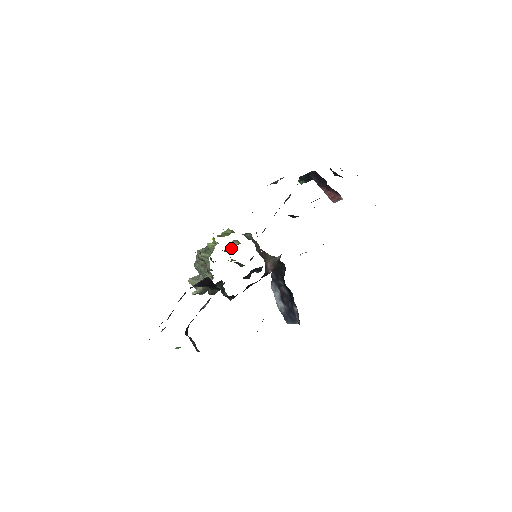
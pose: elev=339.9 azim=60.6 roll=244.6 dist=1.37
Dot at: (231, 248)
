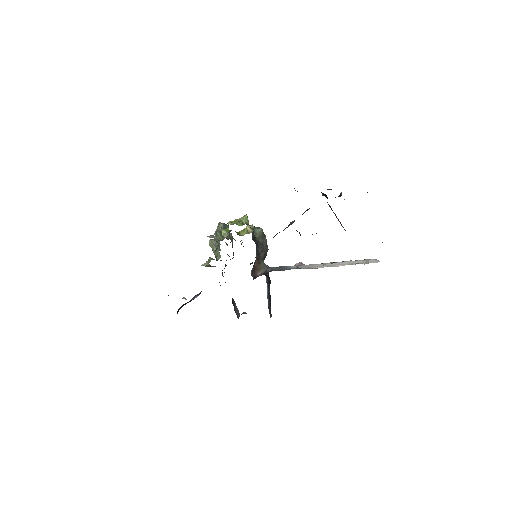
Dot at: (245, 231)
